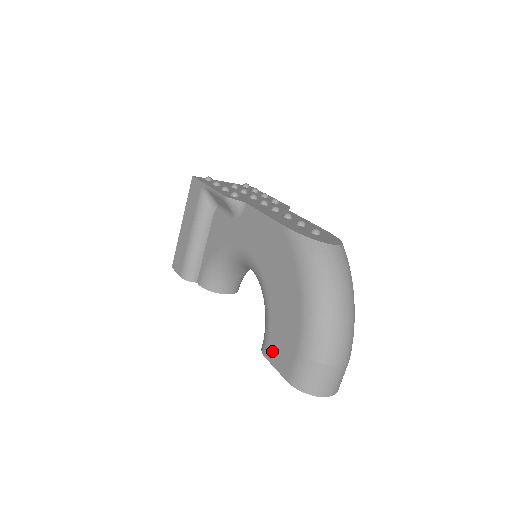
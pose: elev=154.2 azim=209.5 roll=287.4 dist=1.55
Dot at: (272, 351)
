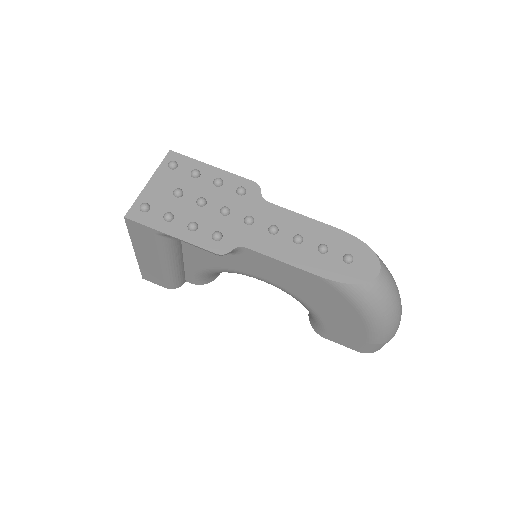
Dot at: (333, 338)
